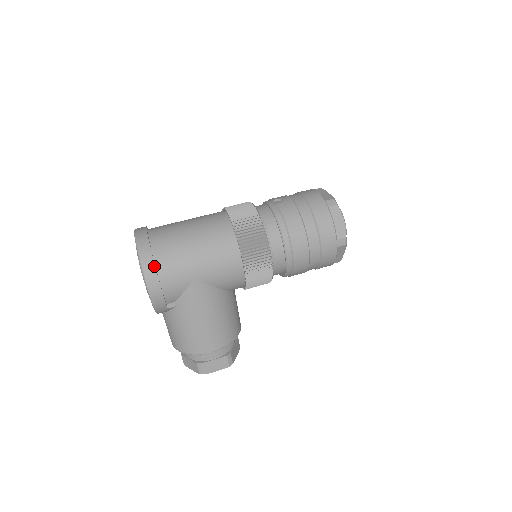
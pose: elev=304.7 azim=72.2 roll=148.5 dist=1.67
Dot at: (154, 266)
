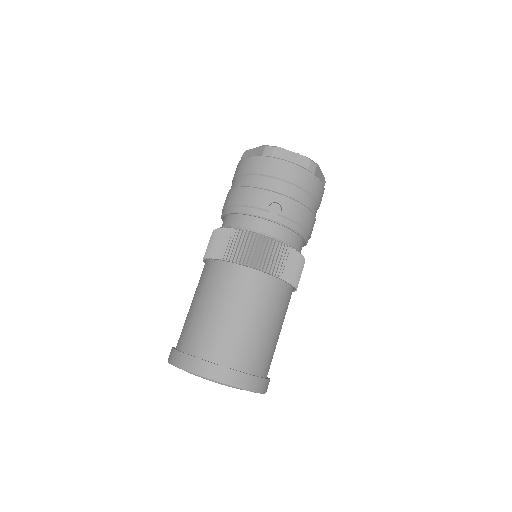
Dot at: (266, 380)
